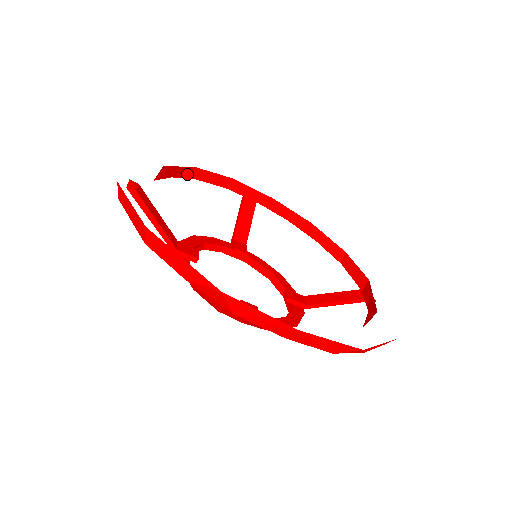
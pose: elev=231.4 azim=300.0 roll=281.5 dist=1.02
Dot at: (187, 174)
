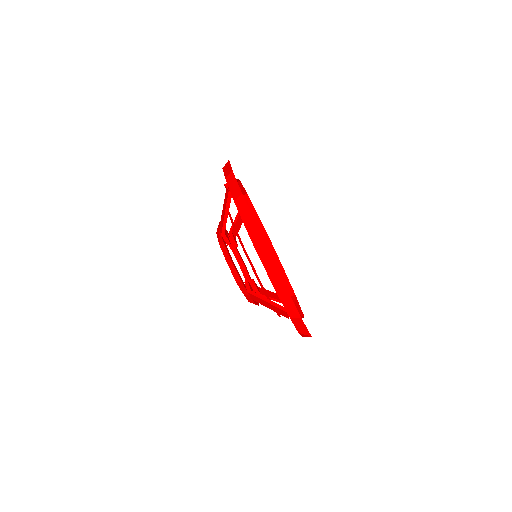
Dot at: occluded
